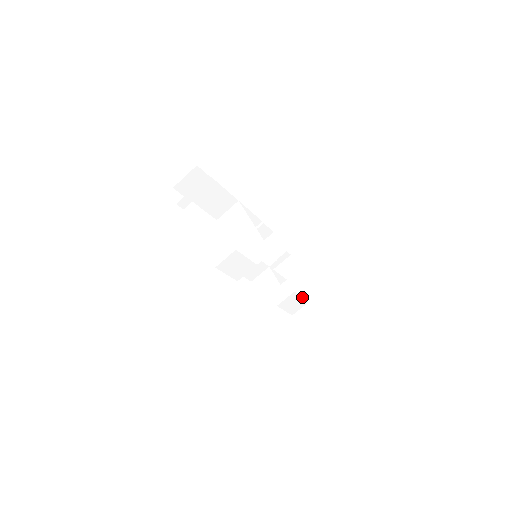
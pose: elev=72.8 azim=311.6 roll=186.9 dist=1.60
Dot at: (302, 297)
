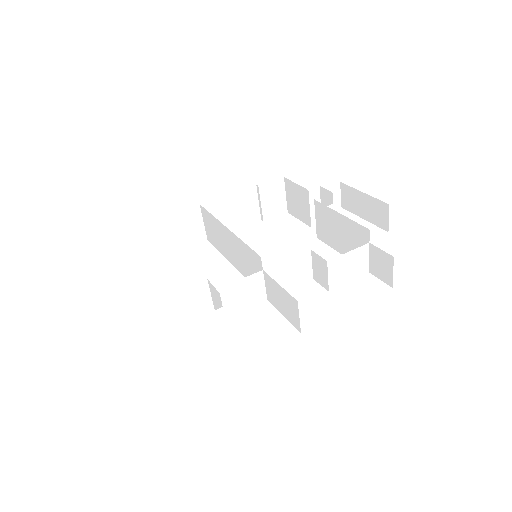
Dot at: (349, 251)
